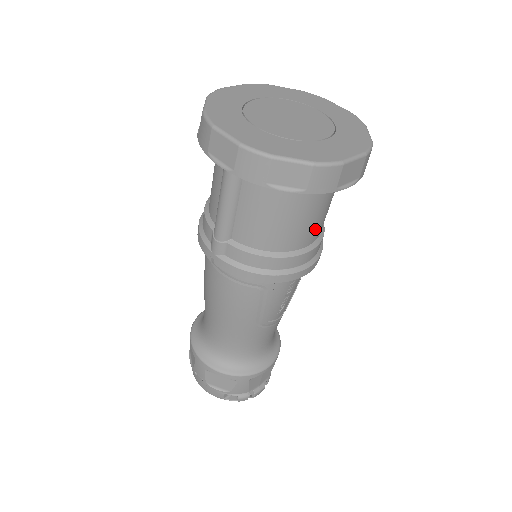
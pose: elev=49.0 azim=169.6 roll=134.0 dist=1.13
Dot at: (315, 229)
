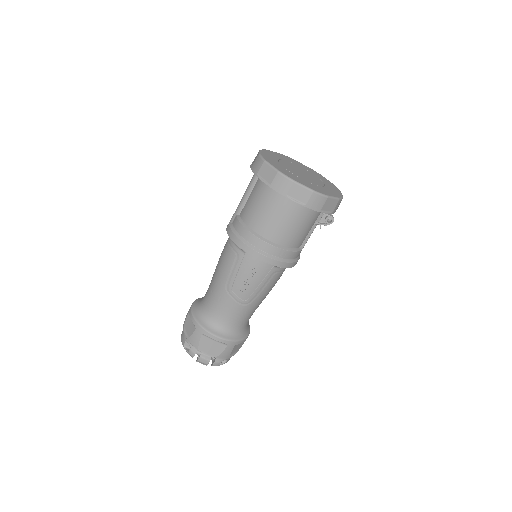
Dot at: (278, 232)
